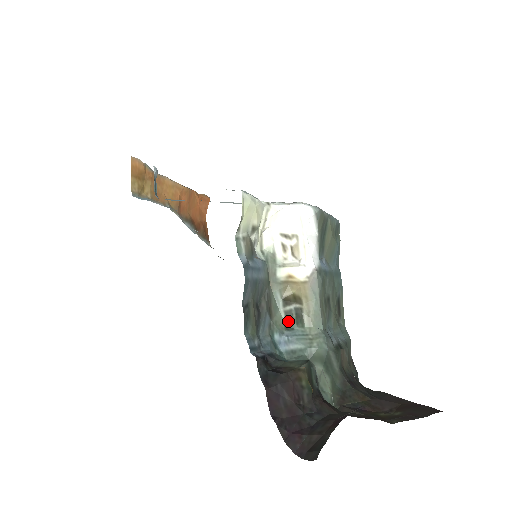
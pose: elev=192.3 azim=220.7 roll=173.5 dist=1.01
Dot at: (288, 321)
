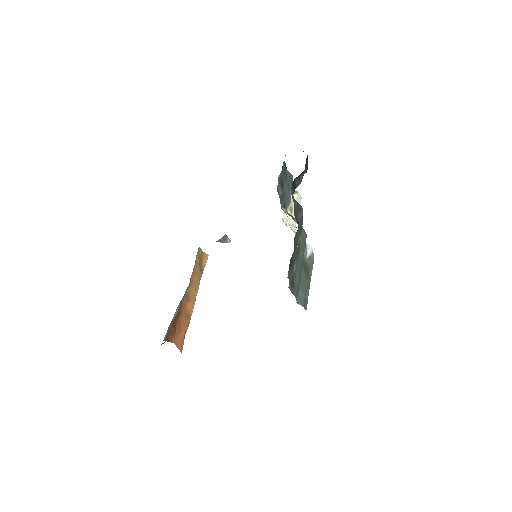
Dot at: occluded
